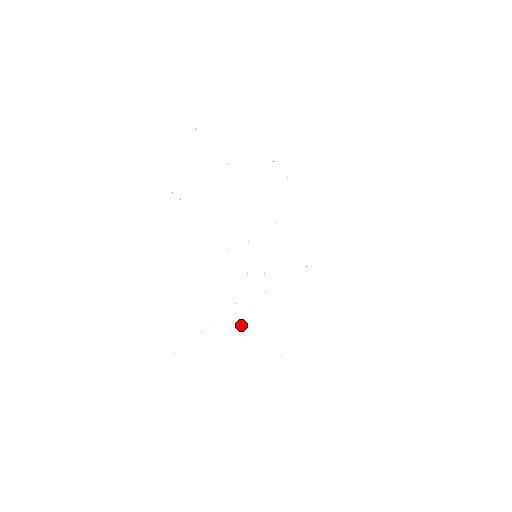
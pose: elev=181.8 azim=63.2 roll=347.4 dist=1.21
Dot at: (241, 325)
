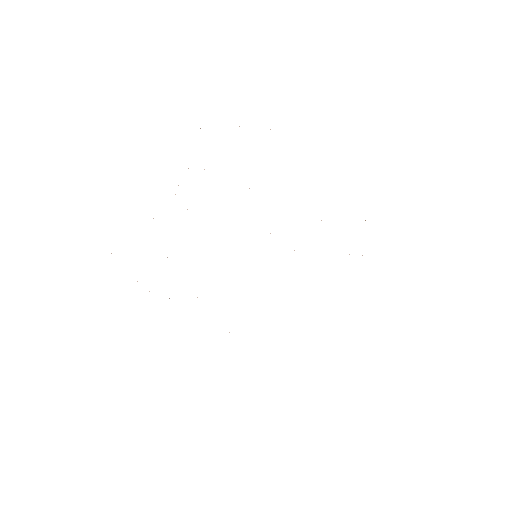
Dot at: occluded
